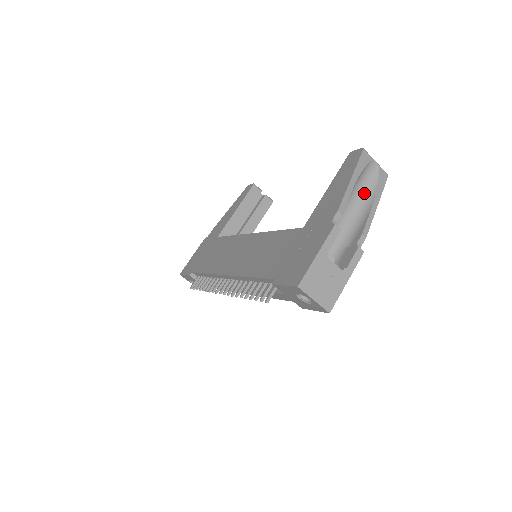
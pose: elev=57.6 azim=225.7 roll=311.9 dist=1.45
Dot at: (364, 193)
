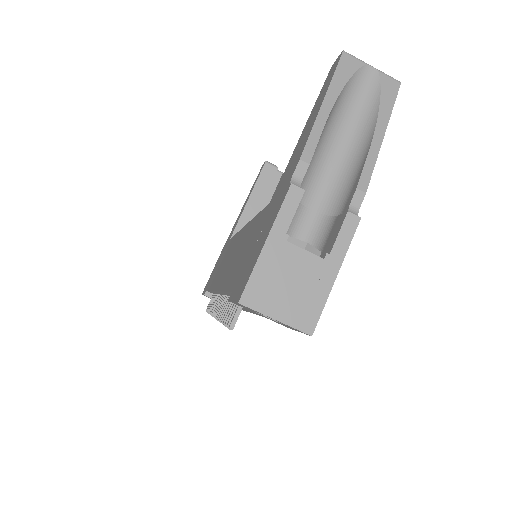
Dot at: (359, 122)
